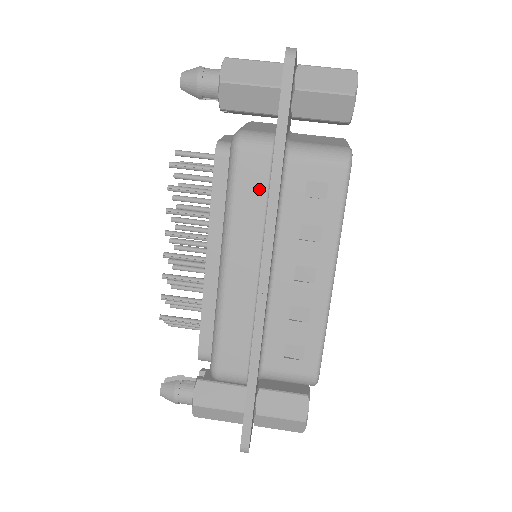
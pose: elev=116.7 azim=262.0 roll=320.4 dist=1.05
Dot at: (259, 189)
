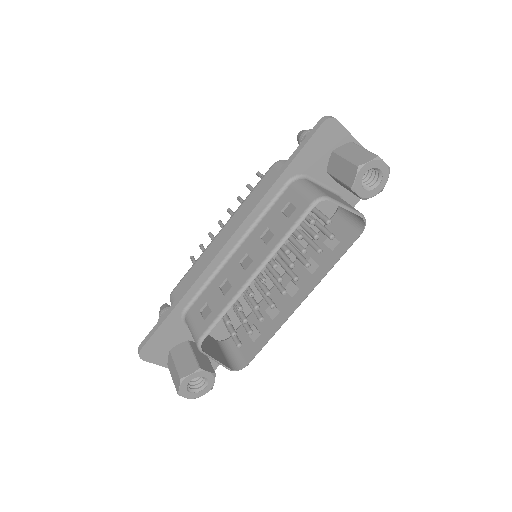
Dot at: occluded
